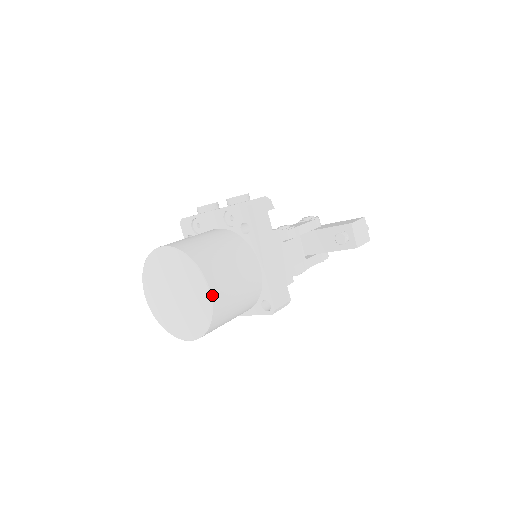
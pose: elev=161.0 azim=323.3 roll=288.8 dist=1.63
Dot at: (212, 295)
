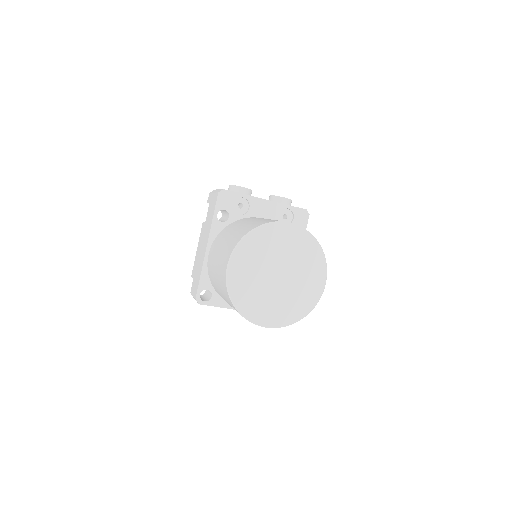
Dot at: (323, 289)
